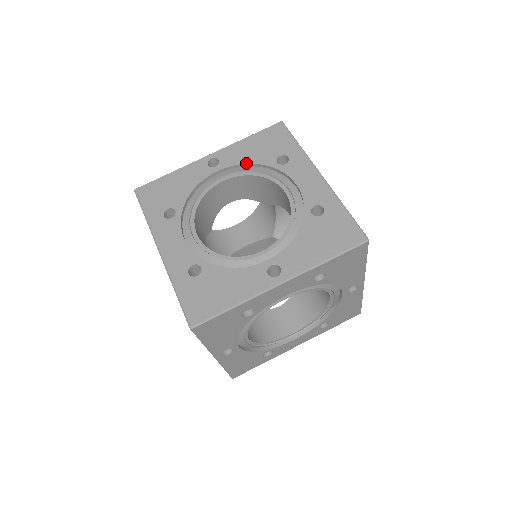
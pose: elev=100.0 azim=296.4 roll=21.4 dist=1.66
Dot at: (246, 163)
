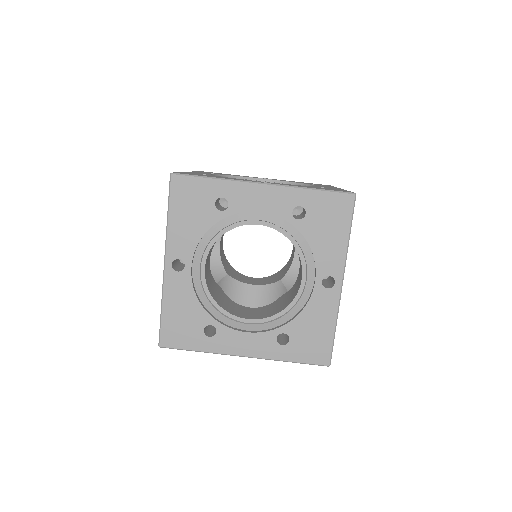
Dot at: (288, 181)
